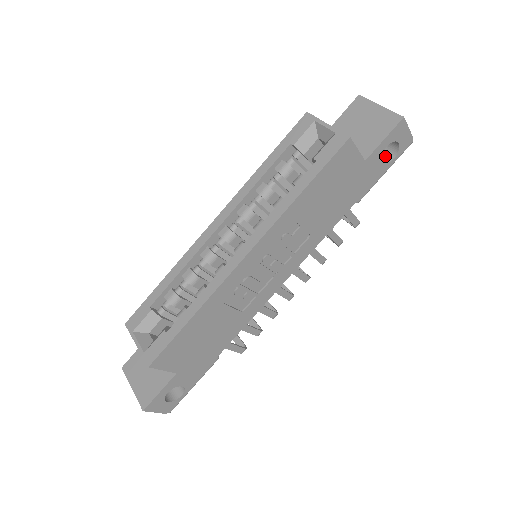
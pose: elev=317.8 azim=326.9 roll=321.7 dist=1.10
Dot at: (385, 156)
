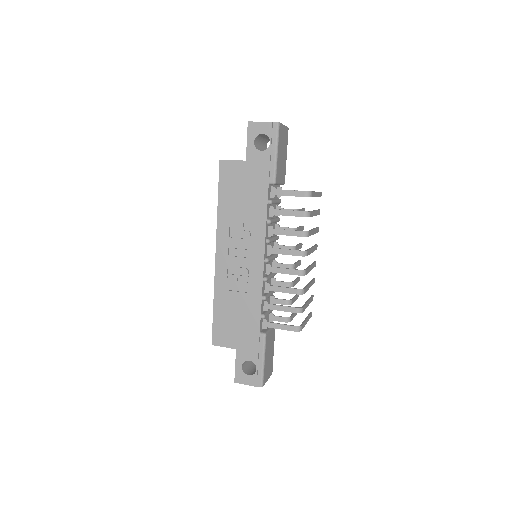
Dot at: (271, 145)
